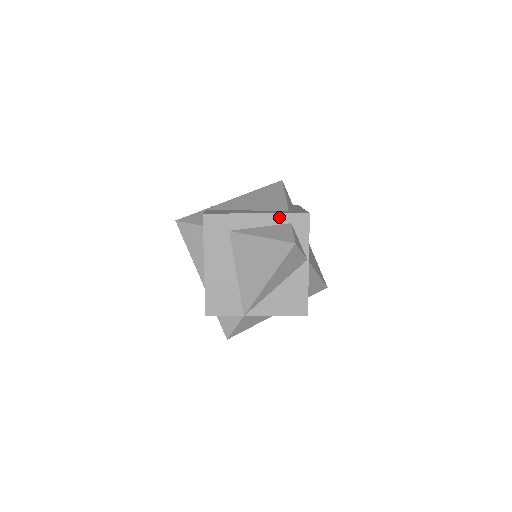
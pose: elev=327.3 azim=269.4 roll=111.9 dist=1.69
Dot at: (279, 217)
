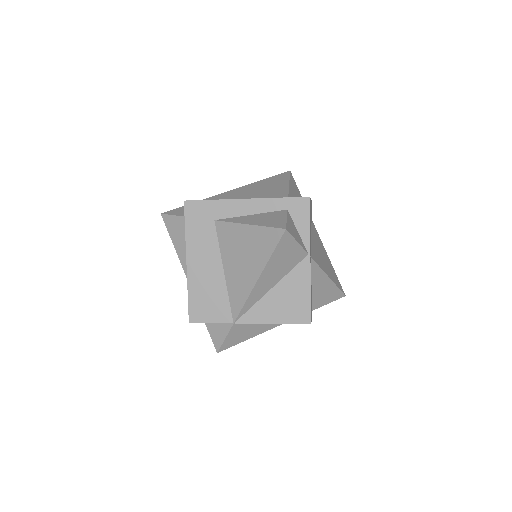
Dot at: (272, 202)
